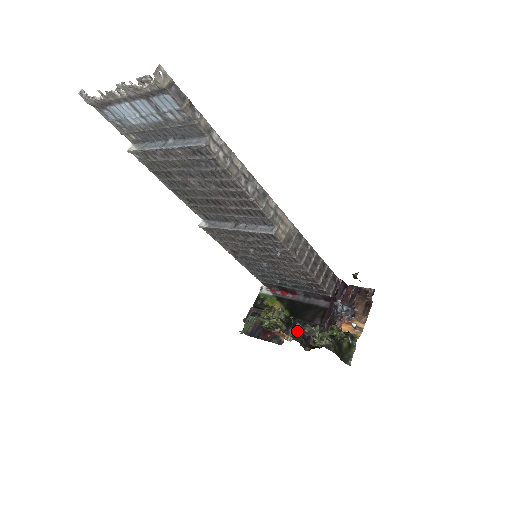
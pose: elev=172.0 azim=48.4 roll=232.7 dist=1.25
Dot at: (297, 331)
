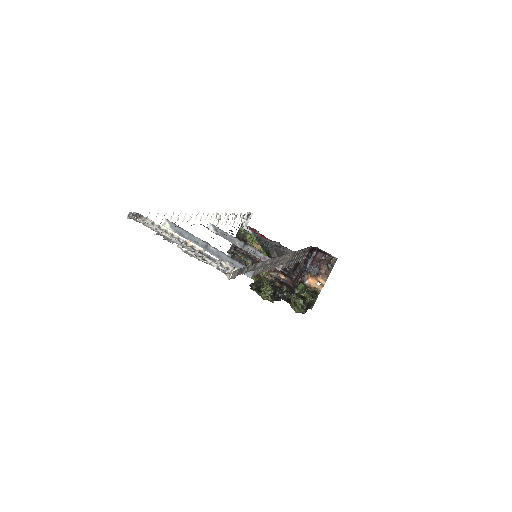
Dot at: (280, 297)
